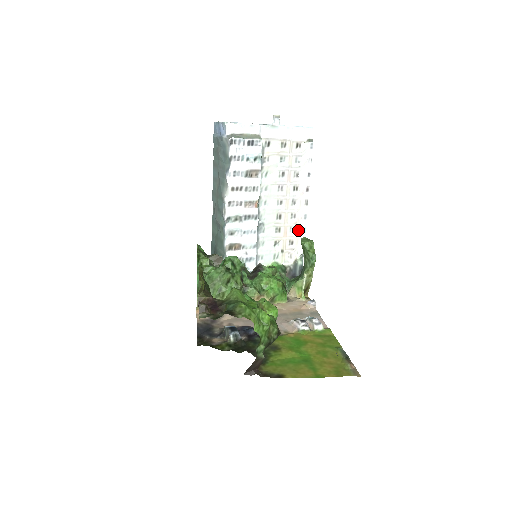
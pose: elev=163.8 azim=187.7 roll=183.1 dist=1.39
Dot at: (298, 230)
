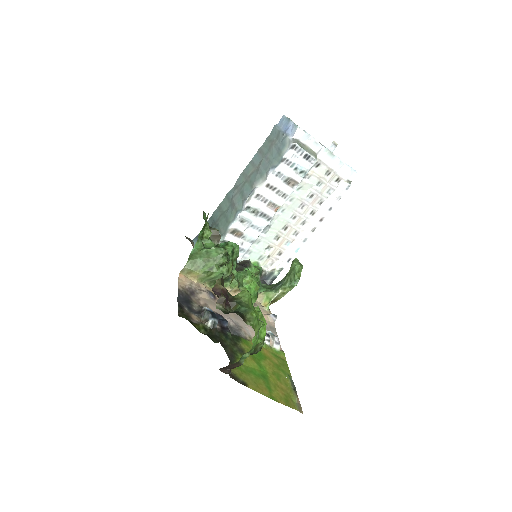
Dot at: (292, 247)
